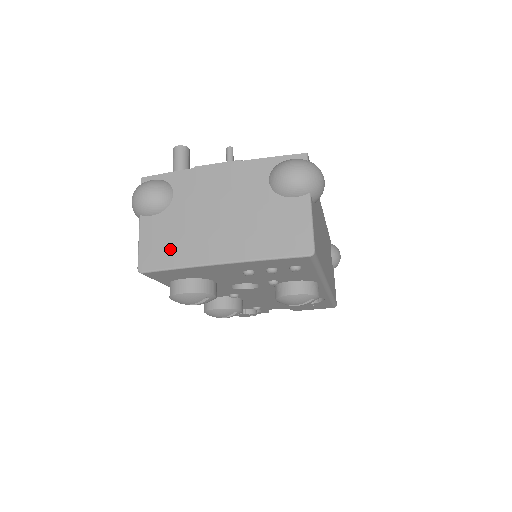
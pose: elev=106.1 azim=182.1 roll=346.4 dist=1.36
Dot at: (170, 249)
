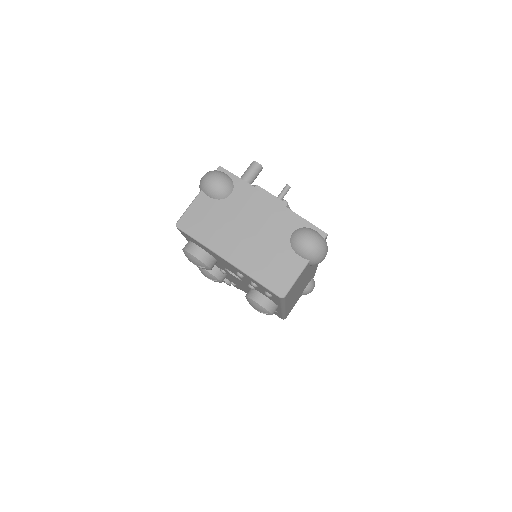
Dot at: (204, 227)
